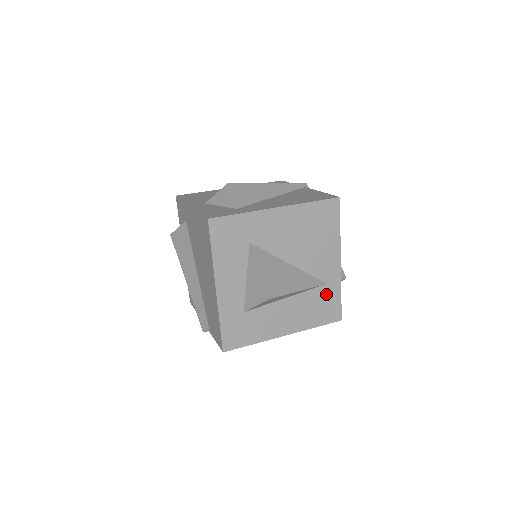
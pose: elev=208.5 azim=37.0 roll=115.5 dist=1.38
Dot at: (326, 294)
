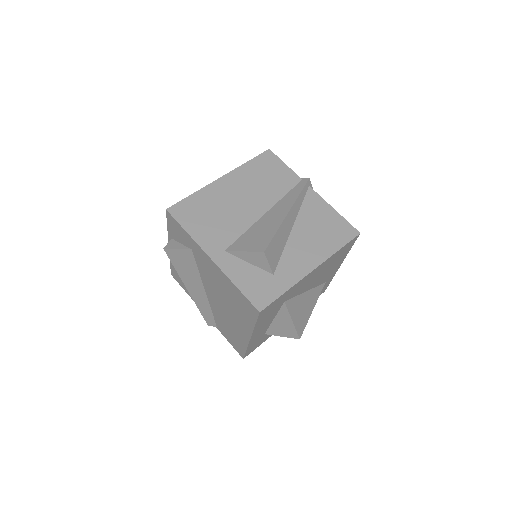
Dot at: occluded
